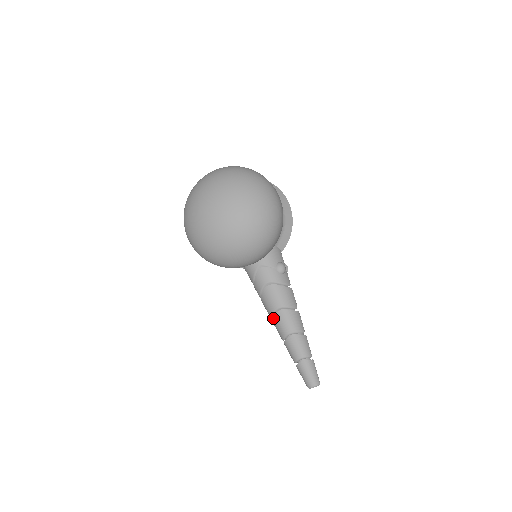
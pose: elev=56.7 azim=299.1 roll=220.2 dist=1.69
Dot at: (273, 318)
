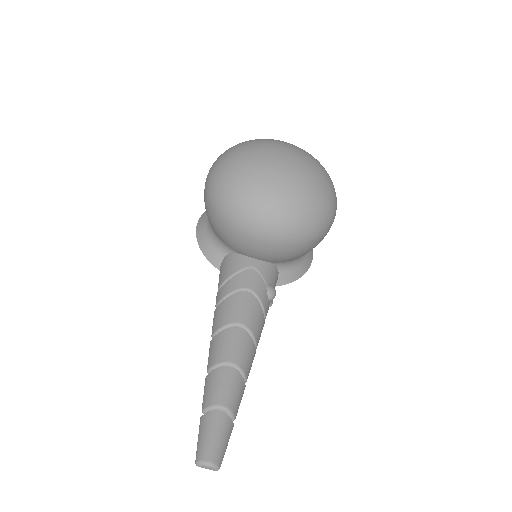
Dot at: (222, 331)
